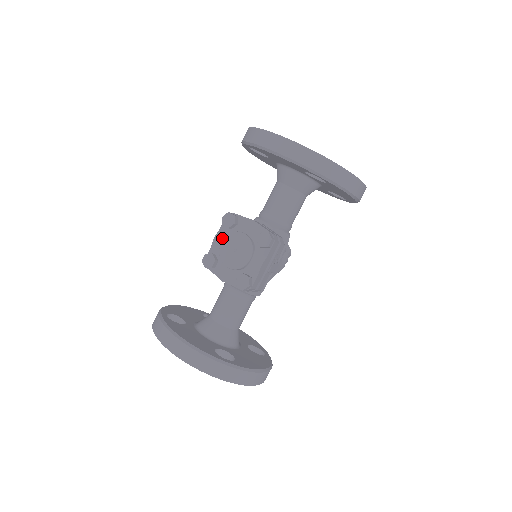
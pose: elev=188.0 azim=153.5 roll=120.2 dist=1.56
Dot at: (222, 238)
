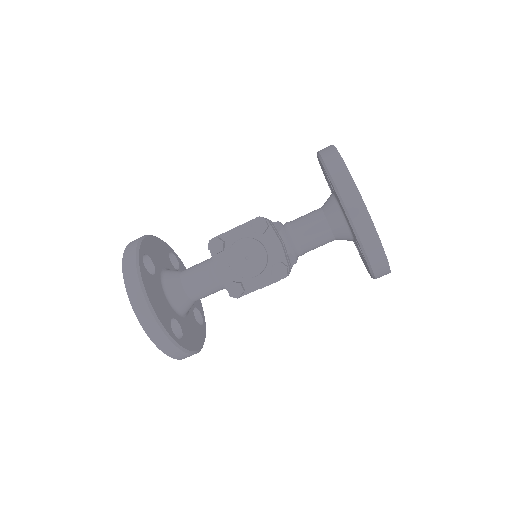
Dot at: (242, 235)
